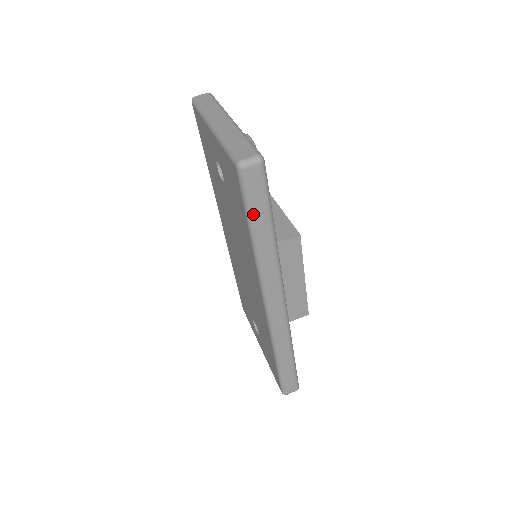
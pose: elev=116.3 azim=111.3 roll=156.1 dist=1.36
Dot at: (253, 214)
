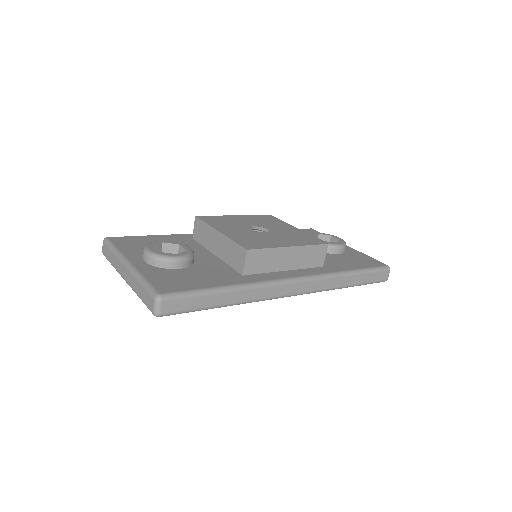
Dot at: (203, 308)
